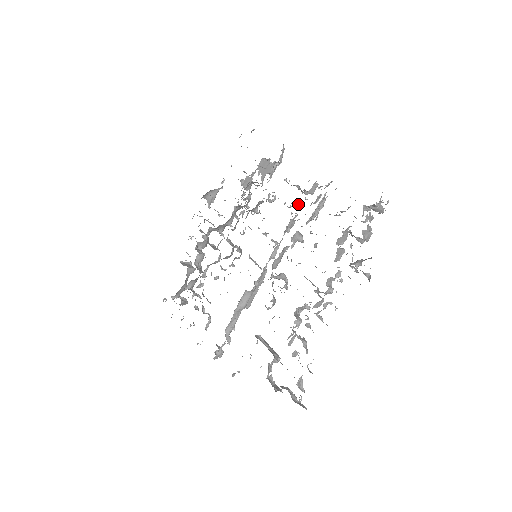
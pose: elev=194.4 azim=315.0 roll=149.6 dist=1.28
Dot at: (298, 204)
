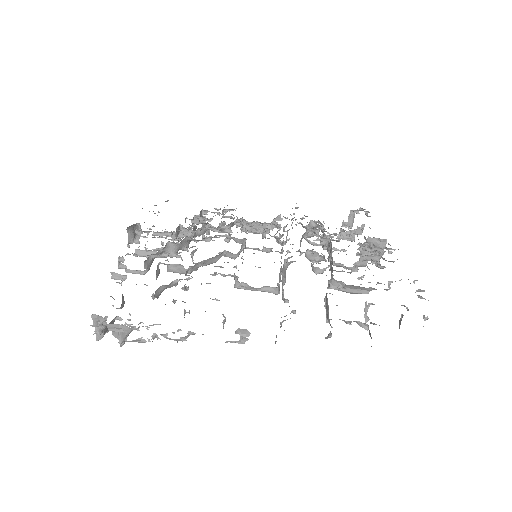
Dot at: (276, 225)
